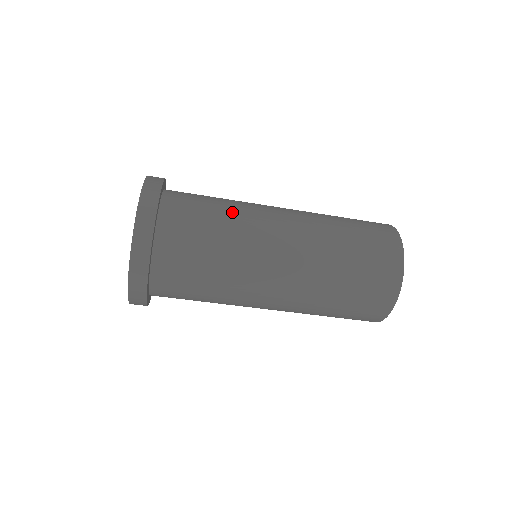
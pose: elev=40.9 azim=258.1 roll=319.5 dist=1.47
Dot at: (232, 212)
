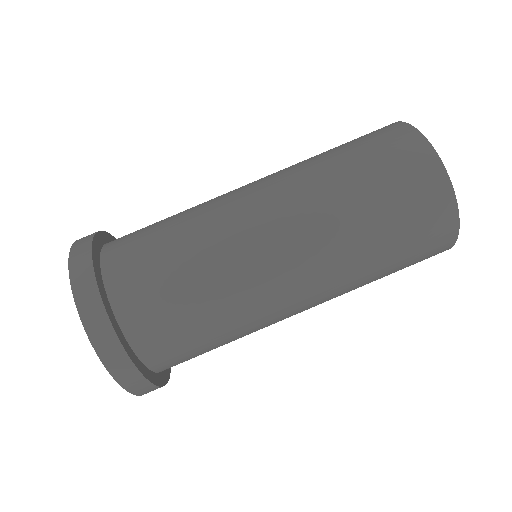
Dot at: occluded
